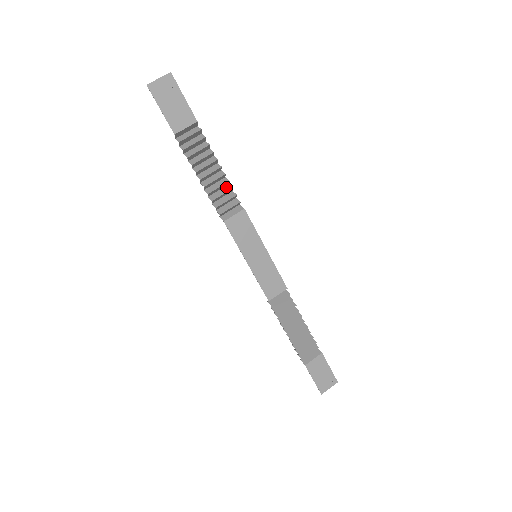
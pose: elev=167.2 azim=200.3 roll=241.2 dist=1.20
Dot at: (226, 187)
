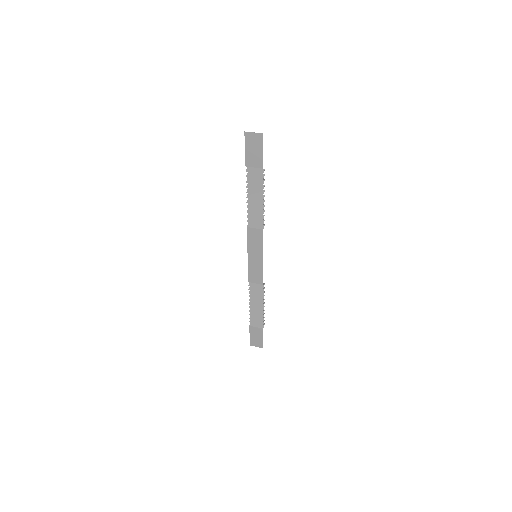
Dot at: (261, 211)
